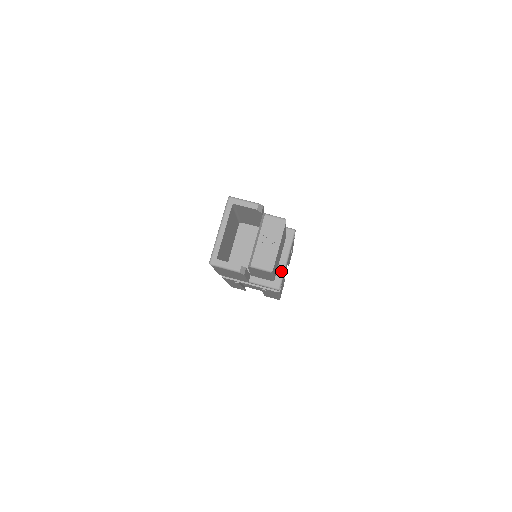
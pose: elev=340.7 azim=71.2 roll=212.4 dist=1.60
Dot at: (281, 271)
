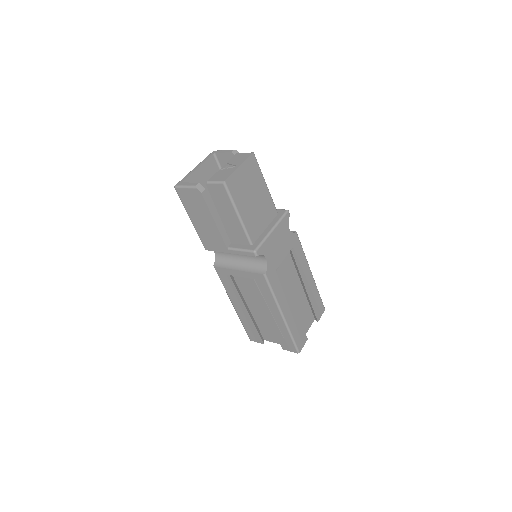
Dot at: (262, 238)
